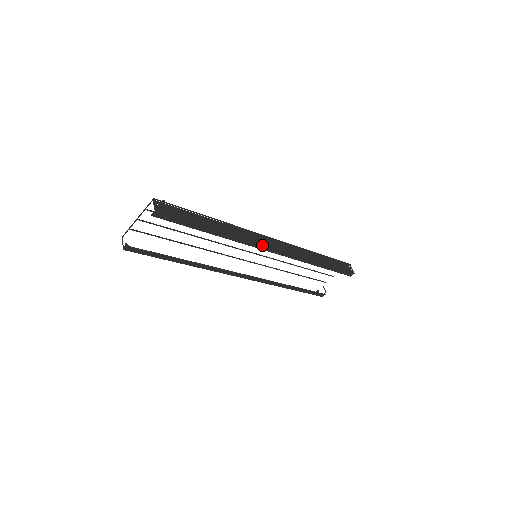
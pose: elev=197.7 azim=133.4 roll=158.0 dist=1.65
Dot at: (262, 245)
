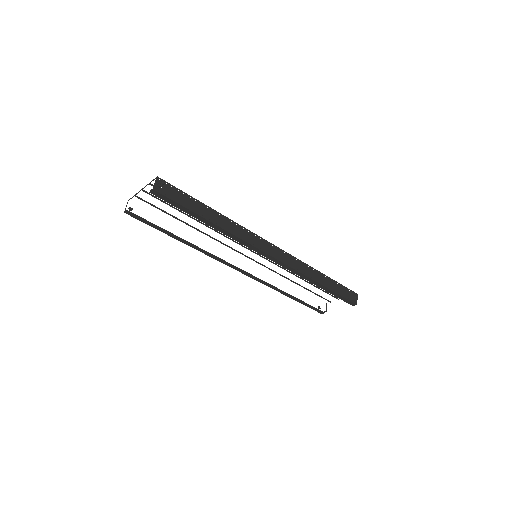
Dot at: (258, 249)
